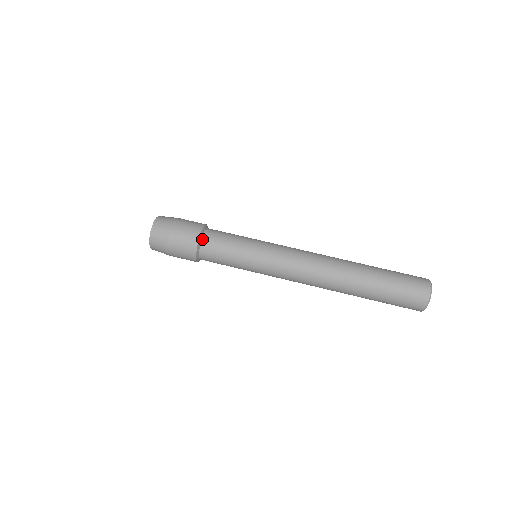
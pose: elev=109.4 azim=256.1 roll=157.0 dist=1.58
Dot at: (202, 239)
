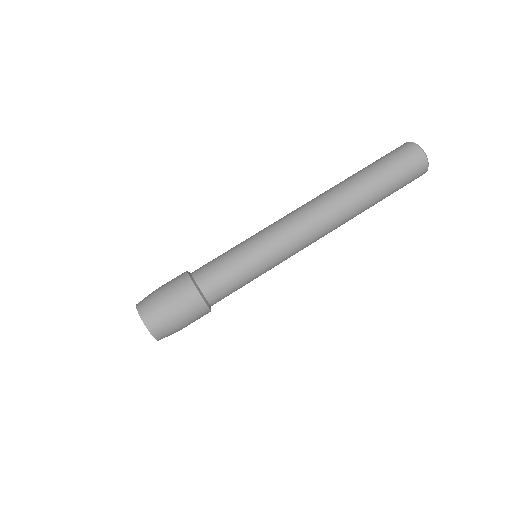
Dot at: (206, 299)
